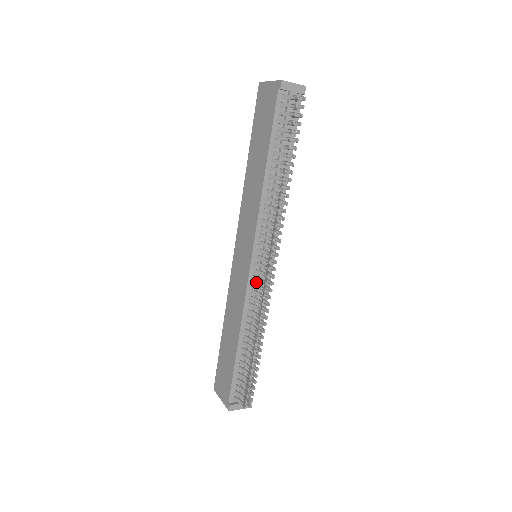
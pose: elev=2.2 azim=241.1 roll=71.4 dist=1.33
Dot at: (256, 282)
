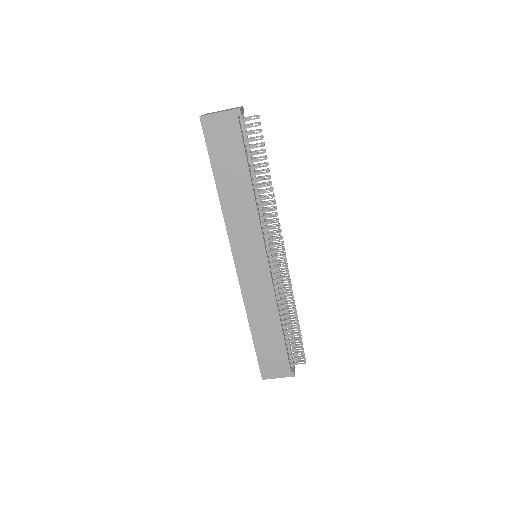
Dot at: (271, 273)
